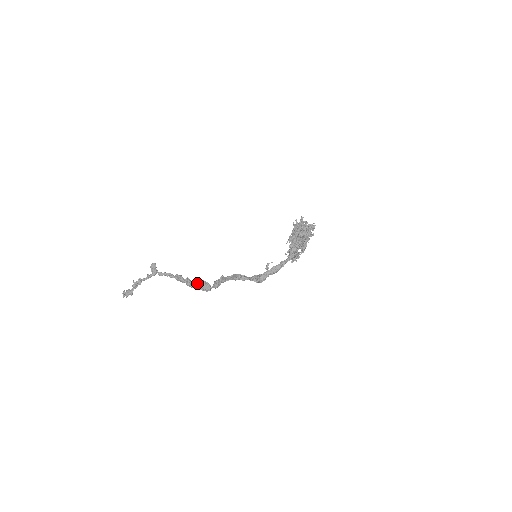
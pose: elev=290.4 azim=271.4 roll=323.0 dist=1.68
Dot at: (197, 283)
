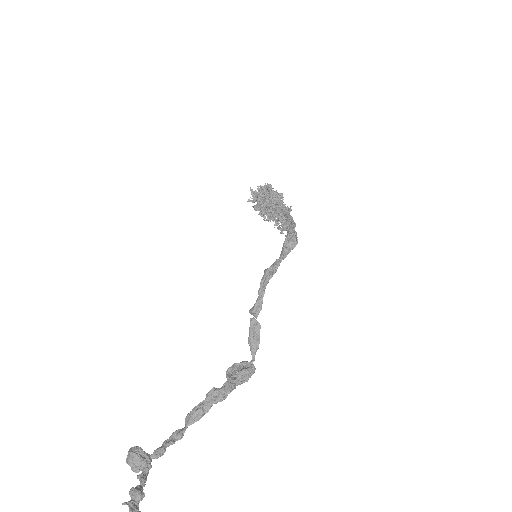
Dot at: (229, 378)
